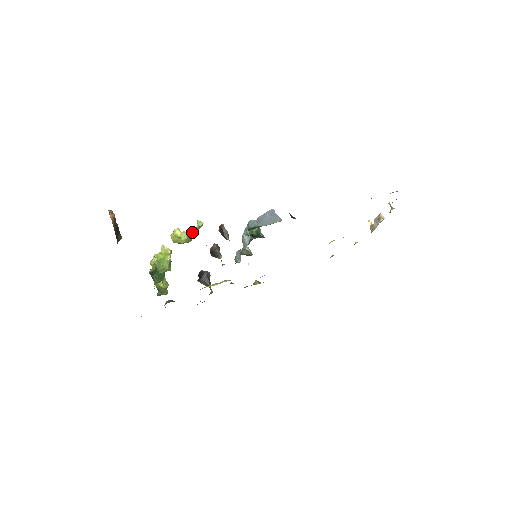
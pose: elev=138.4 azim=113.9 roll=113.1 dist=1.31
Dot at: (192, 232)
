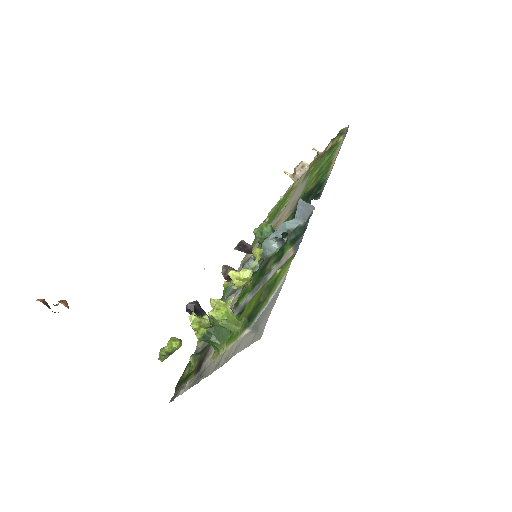
Dot at: (256, 265)
